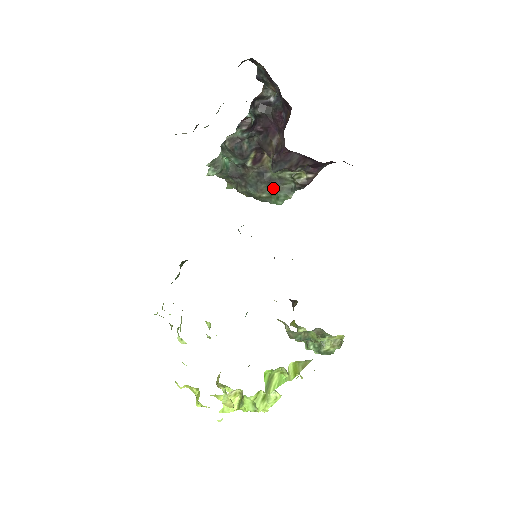
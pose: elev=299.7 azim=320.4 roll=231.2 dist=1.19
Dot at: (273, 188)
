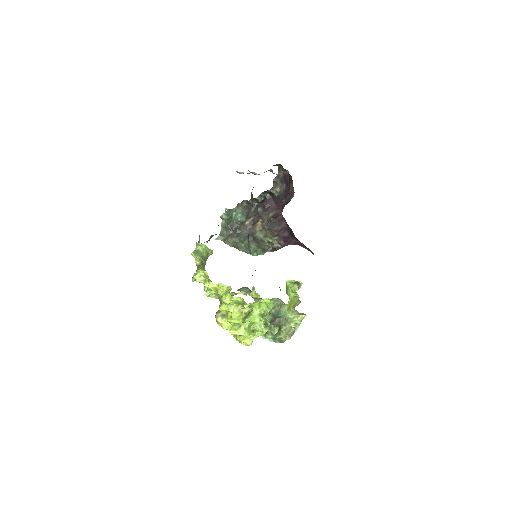
Dot at: (255, 244)
